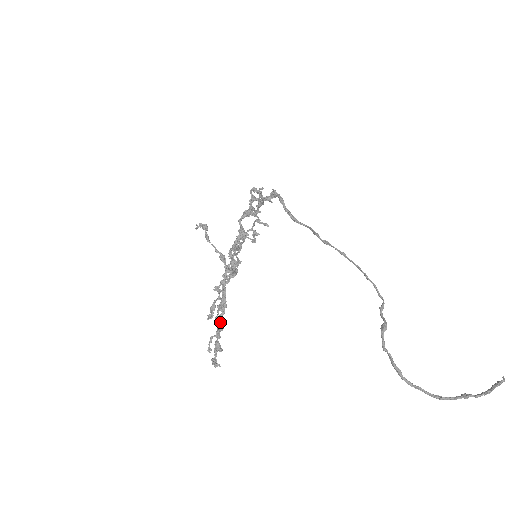
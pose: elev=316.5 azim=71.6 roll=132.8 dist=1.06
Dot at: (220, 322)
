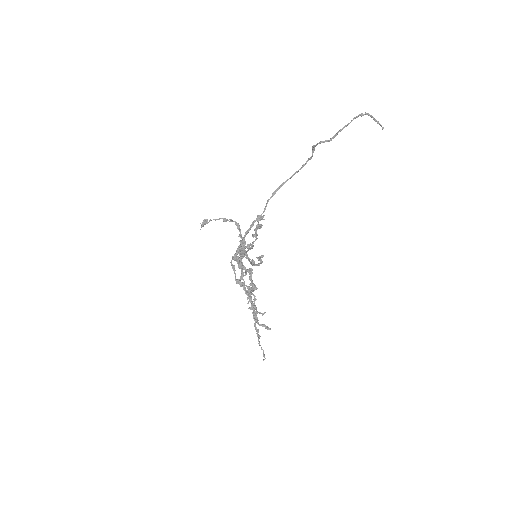
Dot at: (253, 242)
